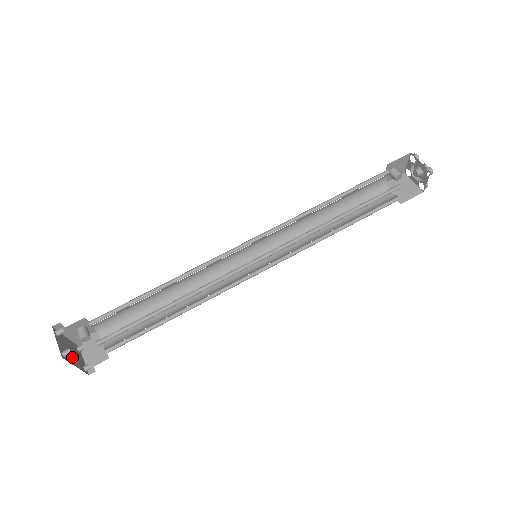
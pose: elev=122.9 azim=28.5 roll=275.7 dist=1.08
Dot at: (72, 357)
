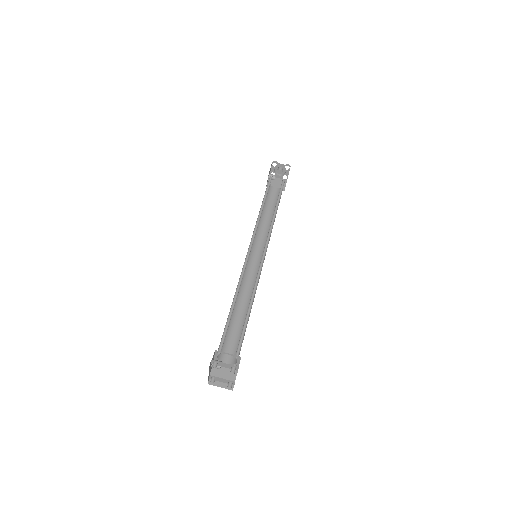
Dot at: occluded
